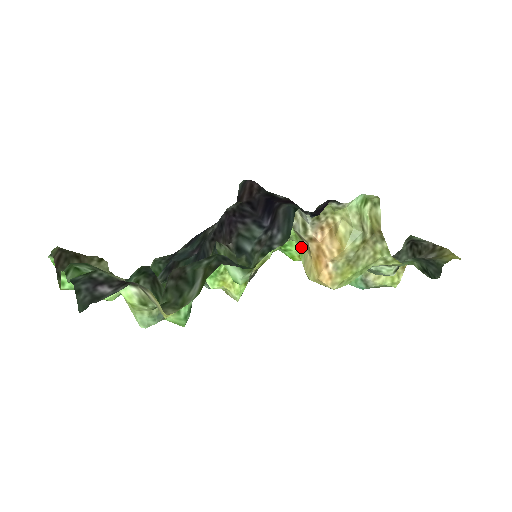
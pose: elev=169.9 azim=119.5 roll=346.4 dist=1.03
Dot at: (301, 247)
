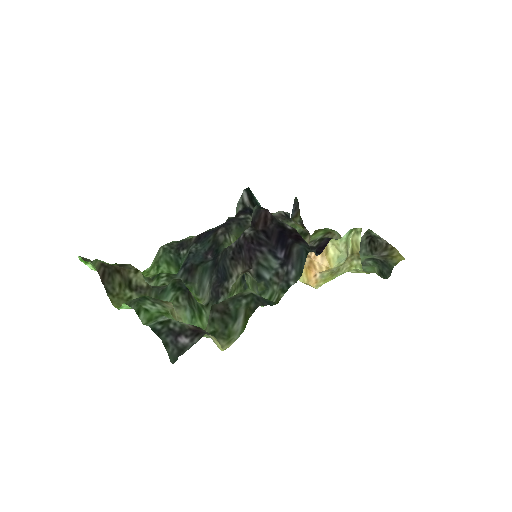
Dot at: occluded
